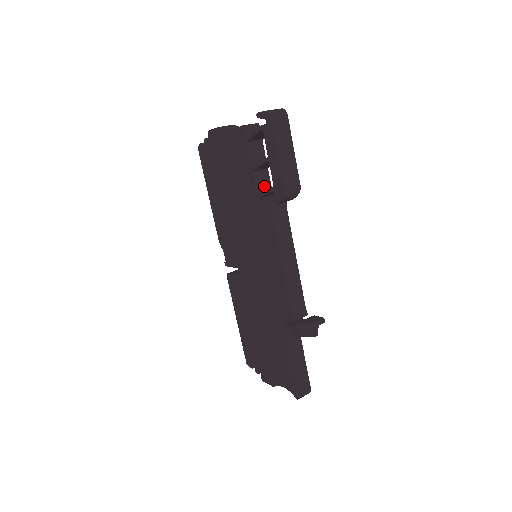
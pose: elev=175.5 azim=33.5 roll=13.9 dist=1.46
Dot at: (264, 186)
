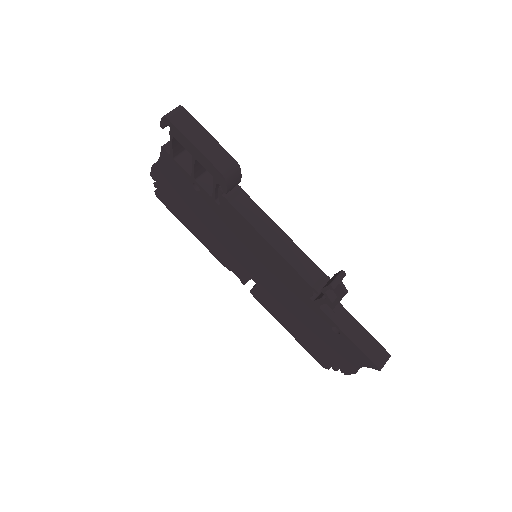
Dot at: occluded
